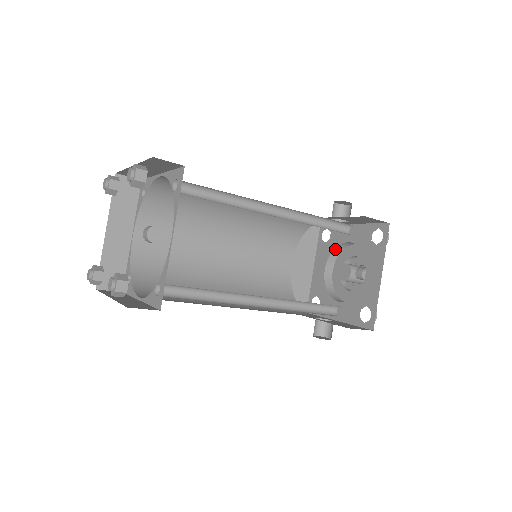
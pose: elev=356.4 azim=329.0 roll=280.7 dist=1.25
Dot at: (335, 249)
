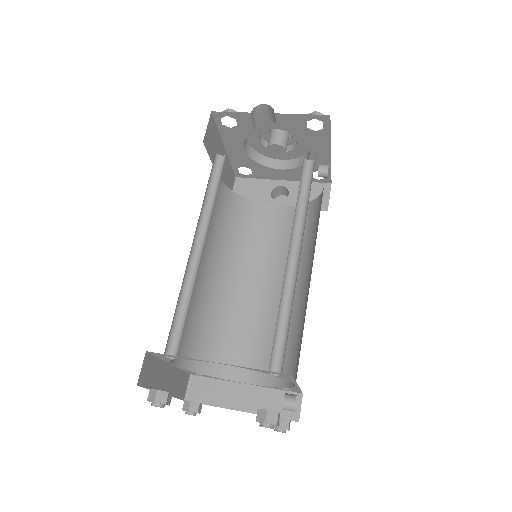
Dot at: (250, 132)
